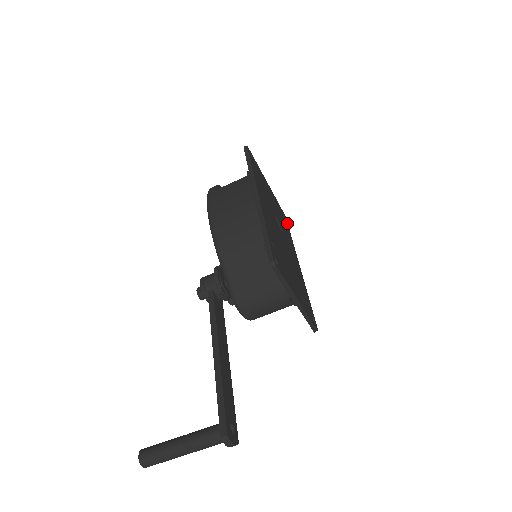
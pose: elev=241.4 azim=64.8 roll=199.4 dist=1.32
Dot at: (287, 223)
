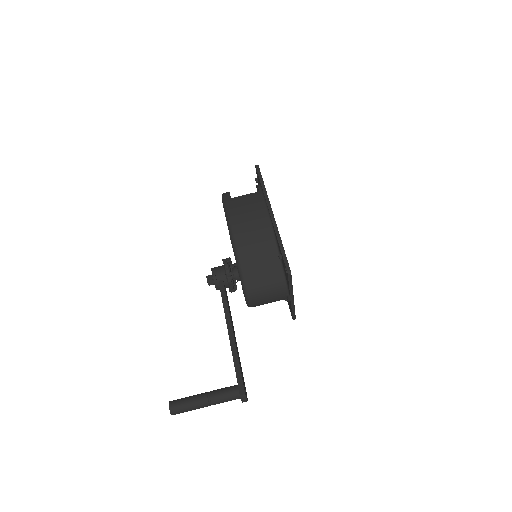
Dot at: occluded
